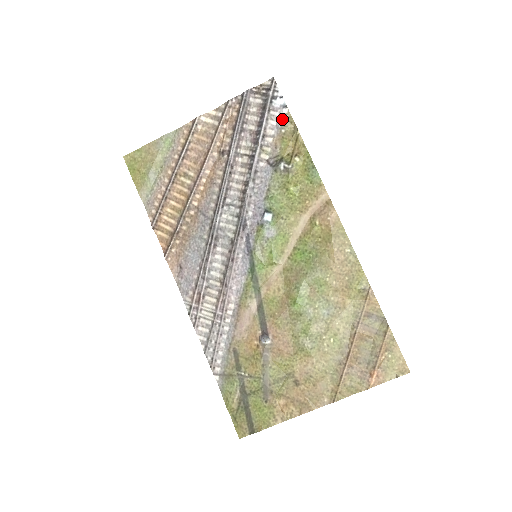
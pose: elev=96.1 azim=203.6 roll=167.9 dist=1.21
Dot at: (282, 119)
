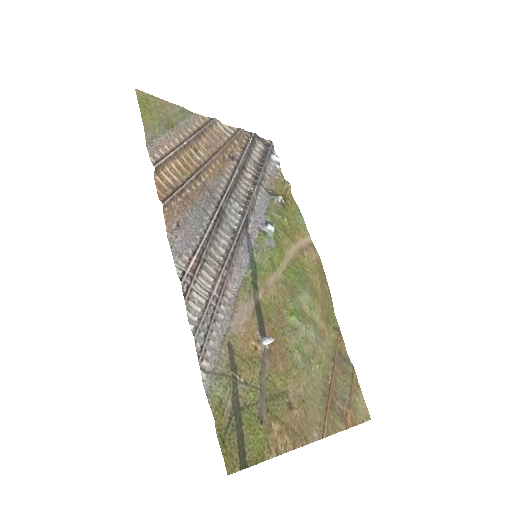
Dot at: (276, 170)
